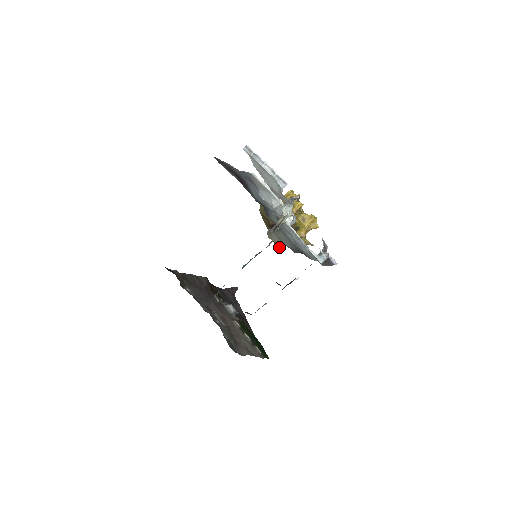
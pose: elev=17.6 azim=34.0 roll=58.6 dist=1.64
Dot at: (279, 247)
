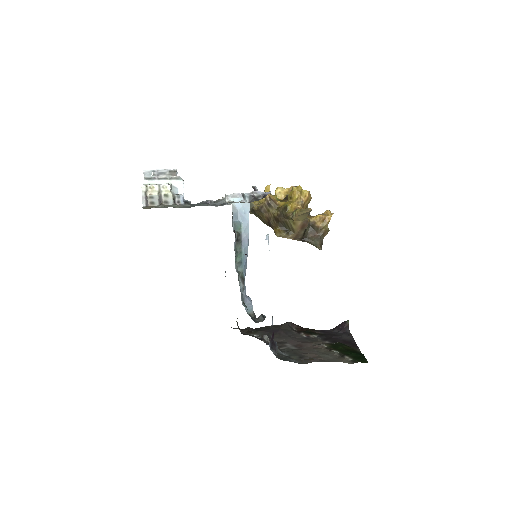
Dot at: (313, 242)
